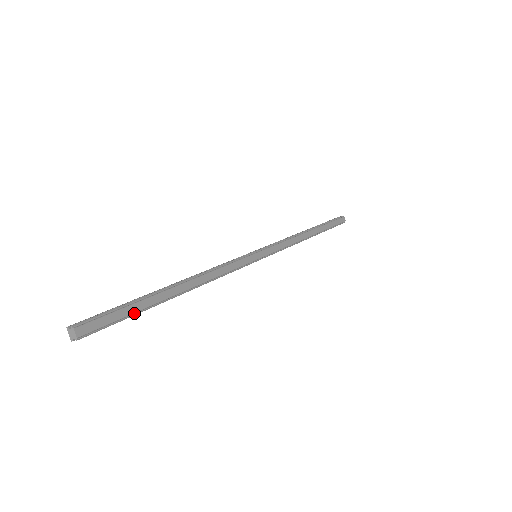
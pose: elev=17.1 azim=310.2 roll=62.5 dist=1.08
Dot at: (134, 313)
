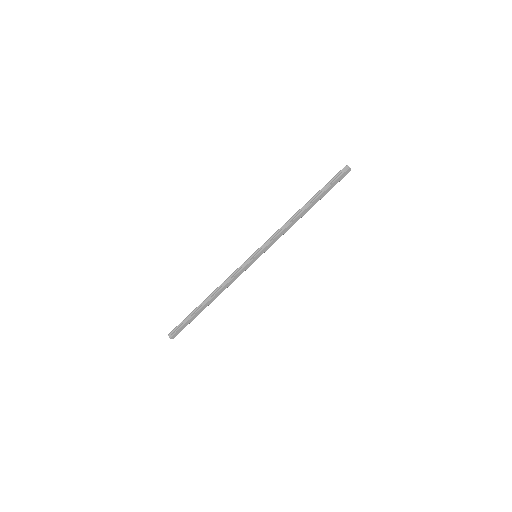
Dot at: (191, 321)
